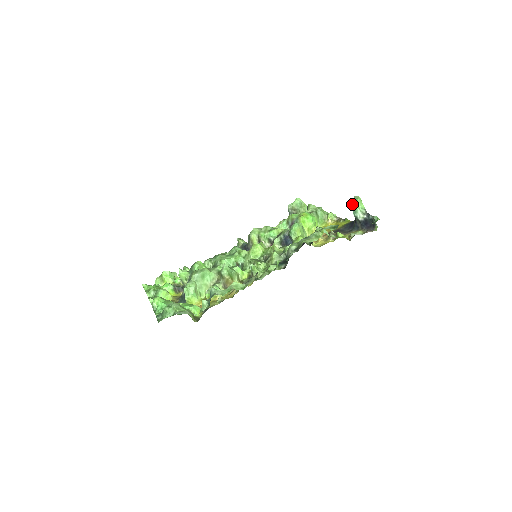
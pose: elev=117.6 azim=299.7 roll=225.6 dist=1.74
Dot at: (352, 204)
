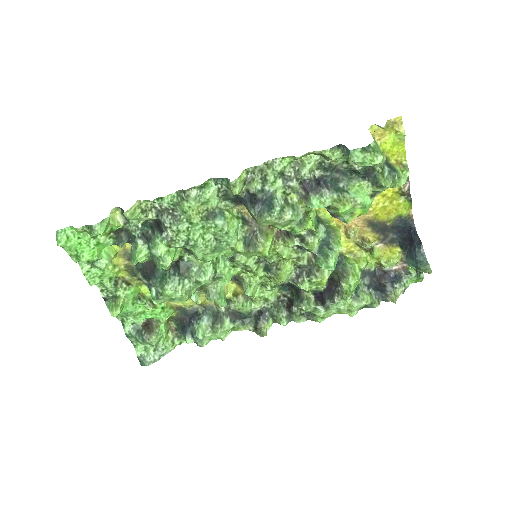
Dot at: (417, 267)
